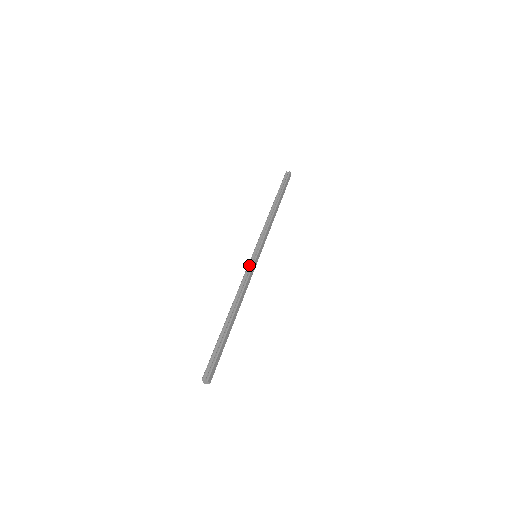
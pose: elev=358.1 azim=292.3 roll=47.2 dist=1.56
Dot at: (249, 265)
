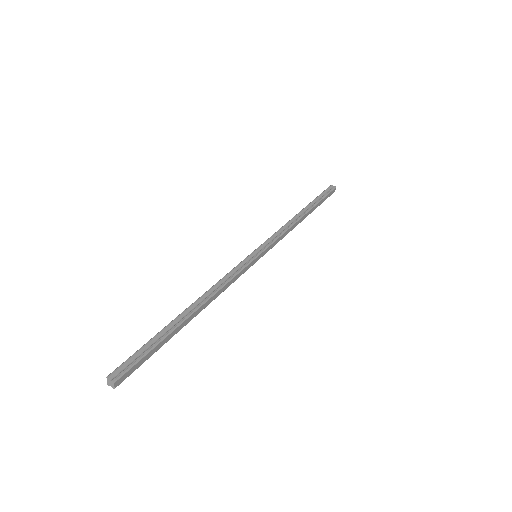
Dot at: (243, 262)
